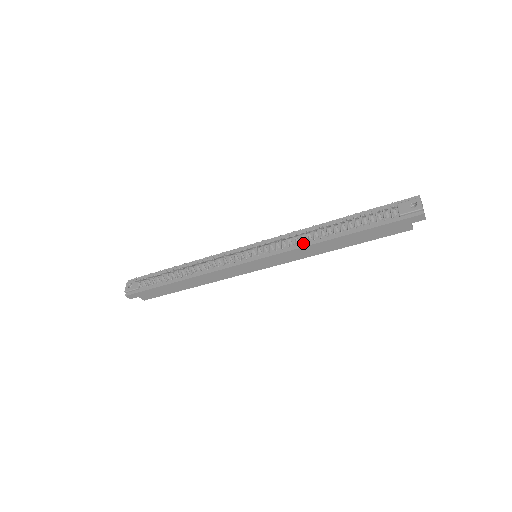
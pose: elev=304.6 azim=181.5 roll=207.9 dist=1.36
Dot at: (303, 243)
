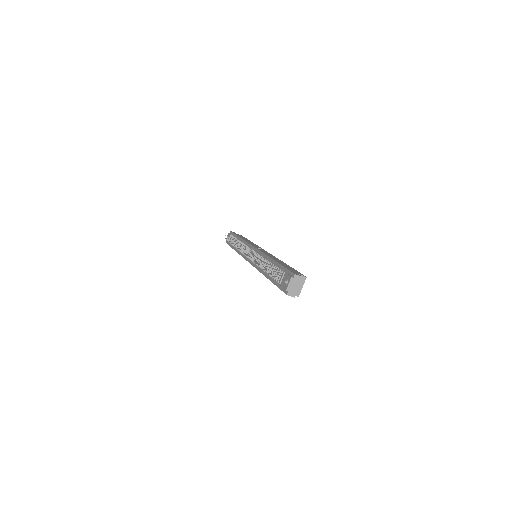
Dot at: (259, 267)
